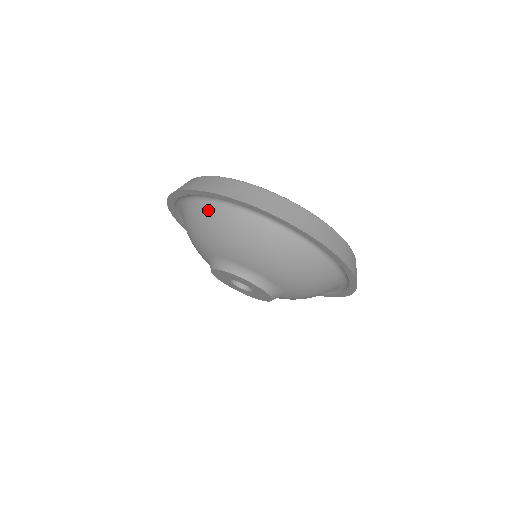
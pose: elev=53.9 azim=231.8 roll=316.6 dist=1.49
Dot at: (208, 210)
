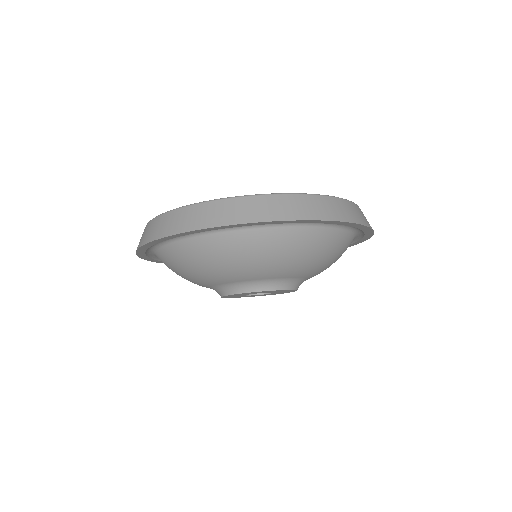
Dot at: (292, 236)
